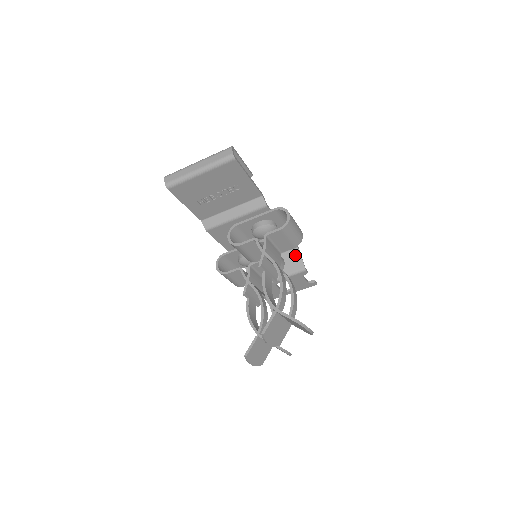
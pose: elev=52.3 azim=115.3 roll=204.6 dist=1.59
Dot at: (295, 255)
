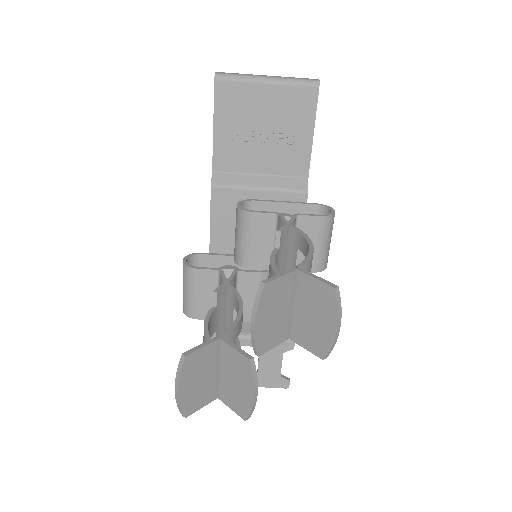
Dot at: occluded
